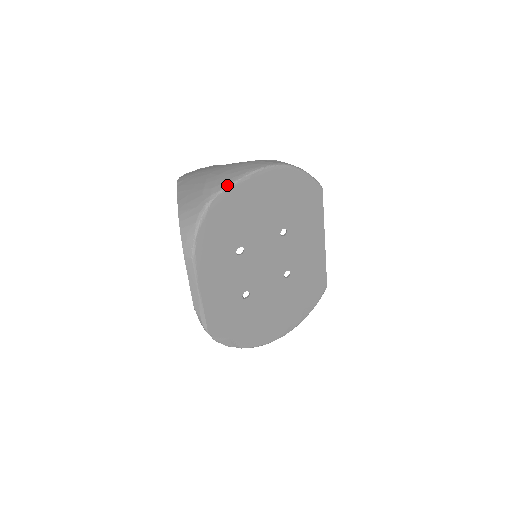
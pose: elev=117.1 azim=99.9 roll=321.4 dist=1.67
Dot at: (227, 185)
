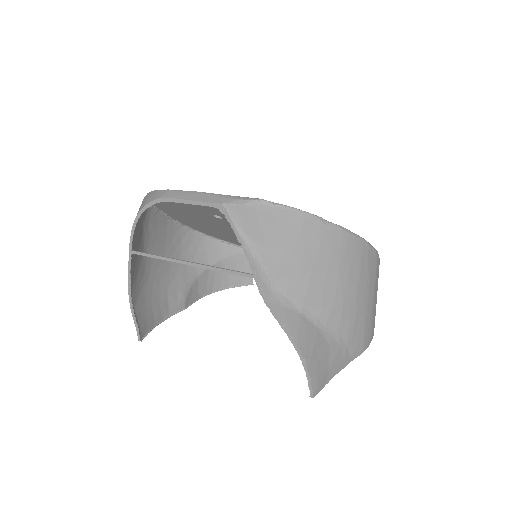
Dot at: (154, 207)
